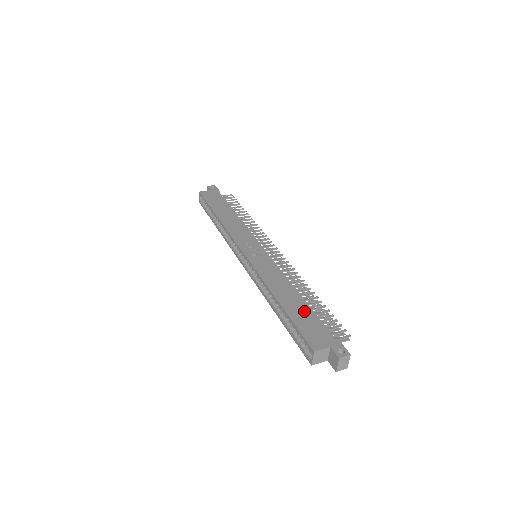
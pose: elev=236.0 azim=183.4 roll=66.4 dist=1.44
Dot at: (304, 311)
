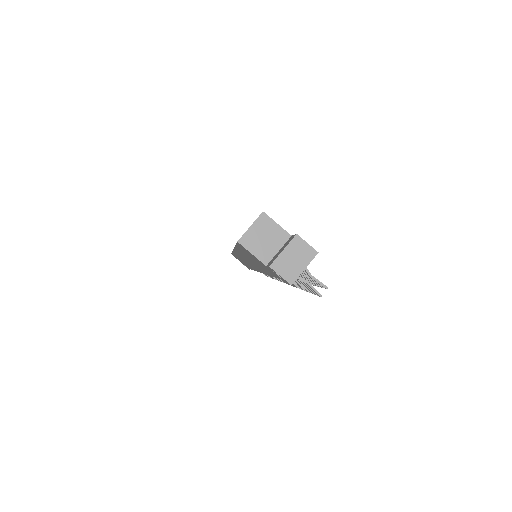
Dot at: occluded
